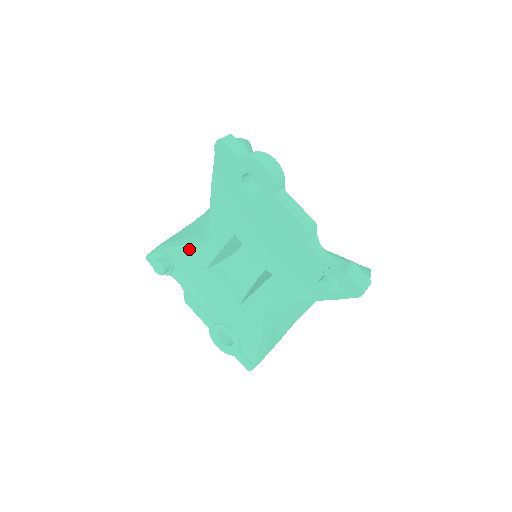
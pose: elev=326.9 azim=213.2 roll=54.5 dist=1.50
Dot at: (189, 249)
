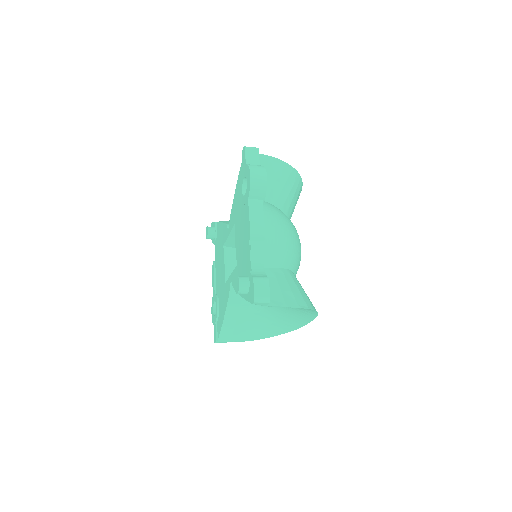
Dot at: (223, 227)
